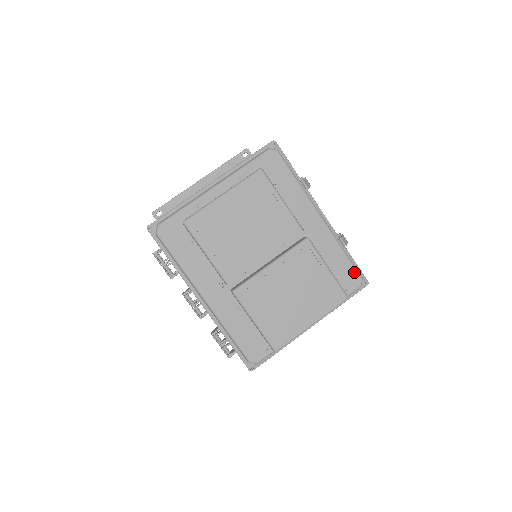
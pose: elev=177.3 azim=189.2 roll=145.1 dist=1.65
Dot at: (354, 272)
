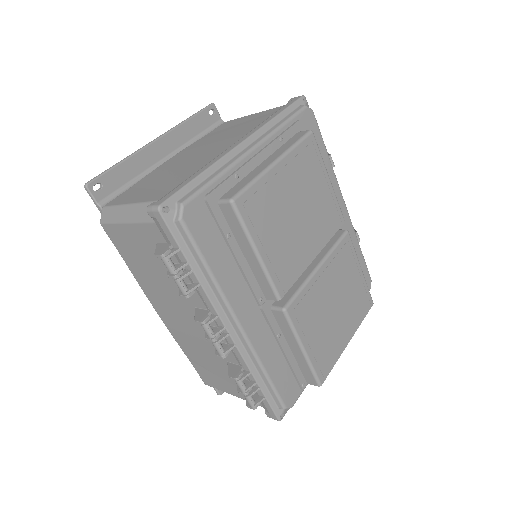
Dot at: (367, 272)
